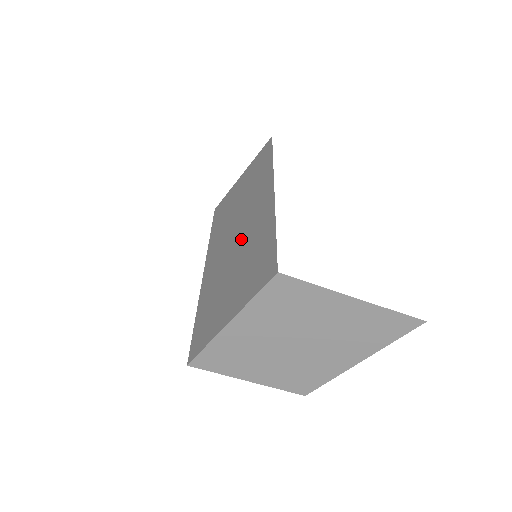
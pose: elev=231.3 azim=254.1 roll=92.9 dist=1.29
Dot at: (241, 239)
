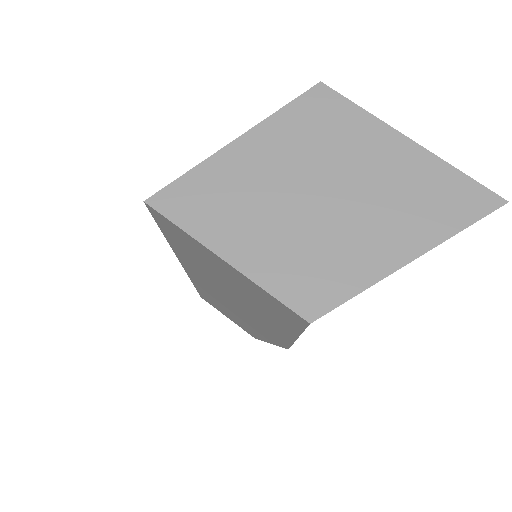
Dot at: occluded
